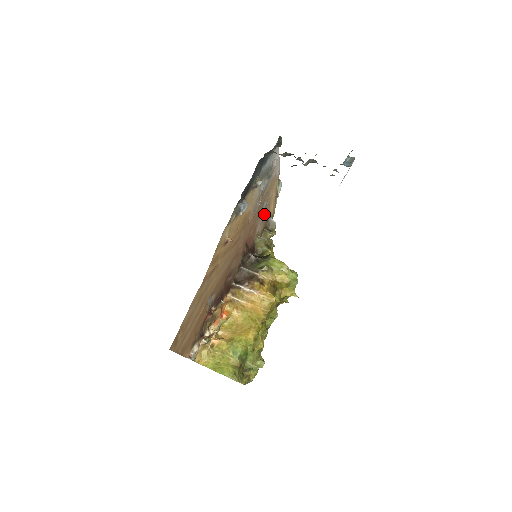
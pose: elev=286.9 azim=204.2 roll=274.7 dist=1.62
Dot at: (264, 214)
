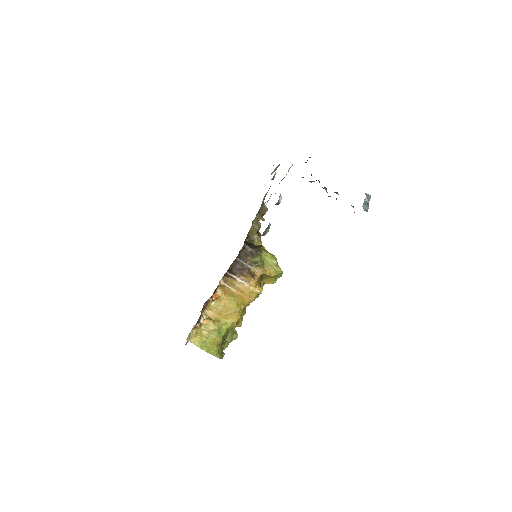
Dot at: occluded
